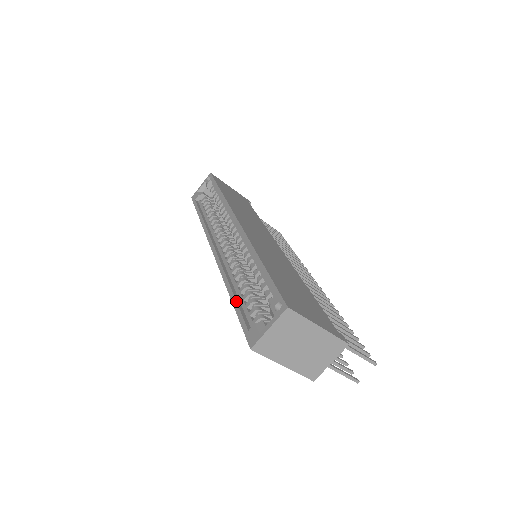
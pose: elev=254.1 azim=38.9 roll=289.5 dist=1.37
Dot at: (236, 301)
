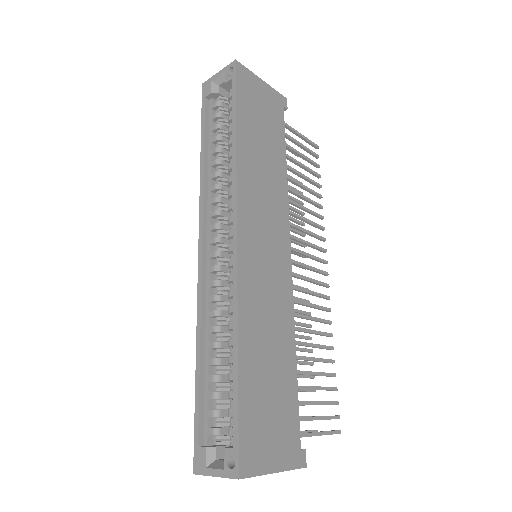
Dot at: (199, 383)
